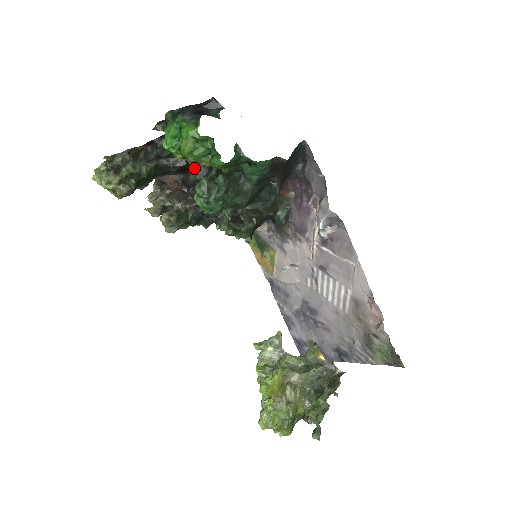
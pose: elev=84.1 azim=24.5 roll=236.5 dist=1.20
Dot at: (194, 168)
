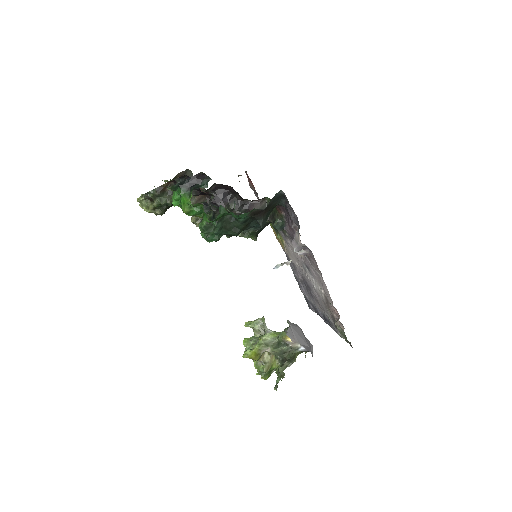
Dot at: (212, 187)
